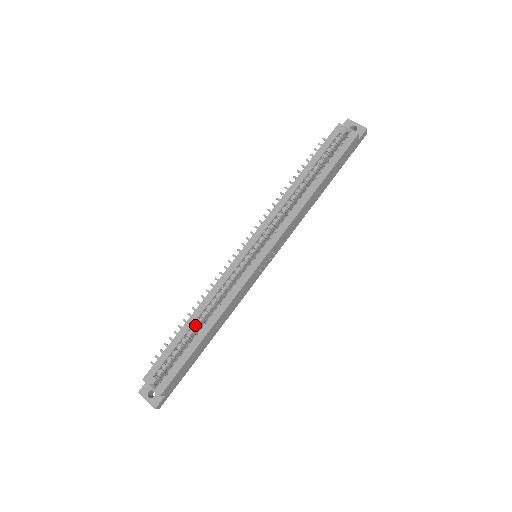
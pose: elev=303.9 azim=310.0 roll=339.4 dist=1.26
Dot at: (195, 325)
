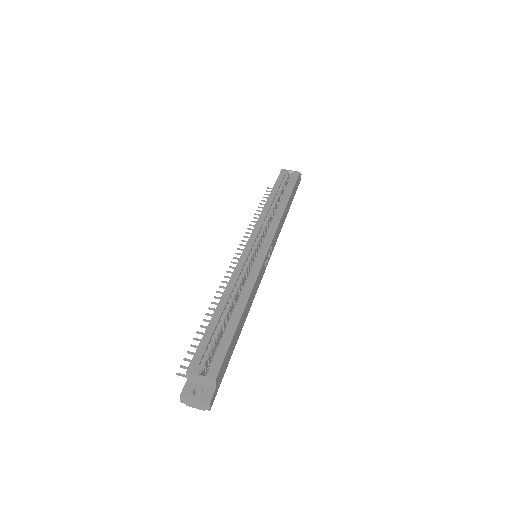
Dot at: (225, 311)
